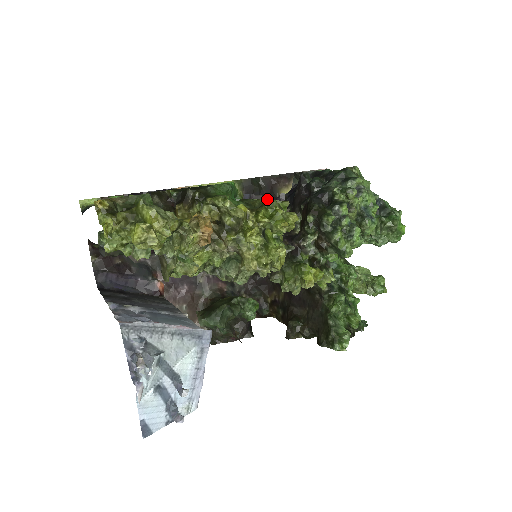
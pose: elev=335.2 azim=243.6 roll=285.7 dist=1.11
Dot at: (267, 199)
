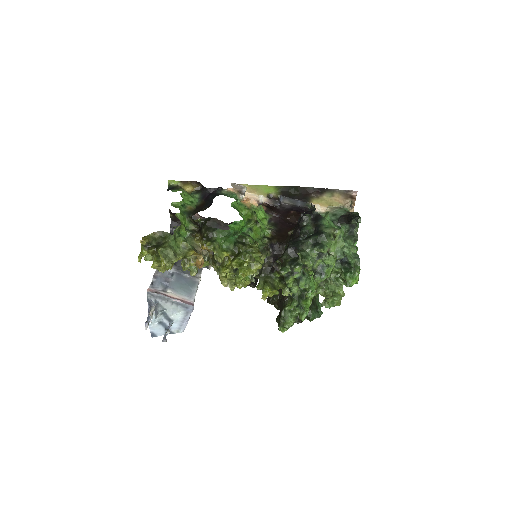
Dot at: (294, 207)
